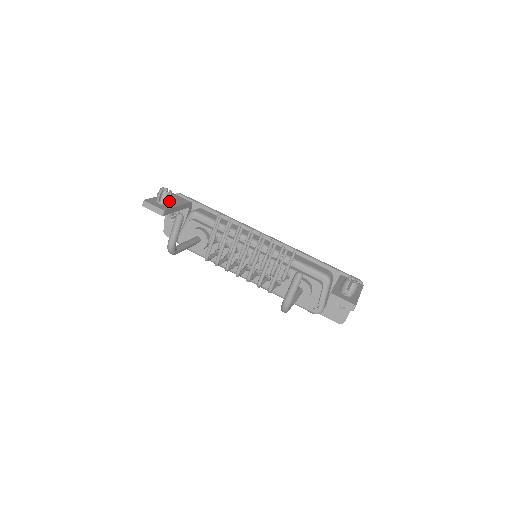
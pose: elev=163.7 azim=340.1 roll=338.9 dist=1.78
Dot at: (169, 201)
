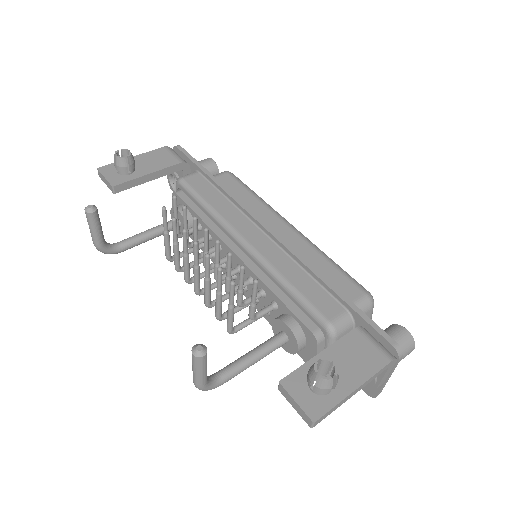
Dot at: (130, 169)
